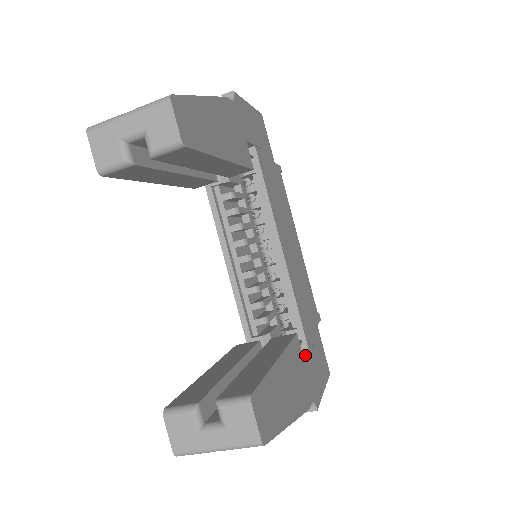
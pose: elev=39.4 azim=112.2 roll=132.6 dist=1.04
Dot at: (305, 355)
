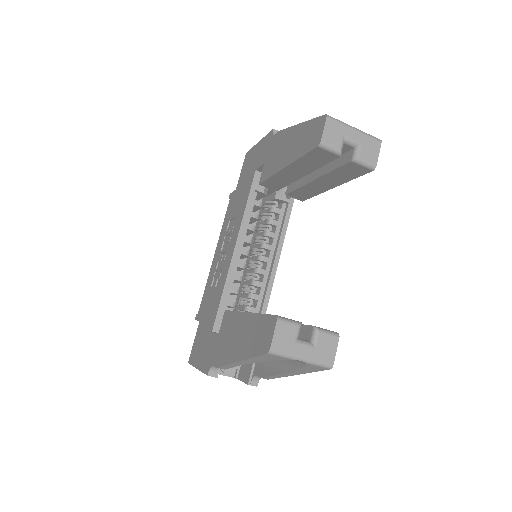
Dot at: occluded
